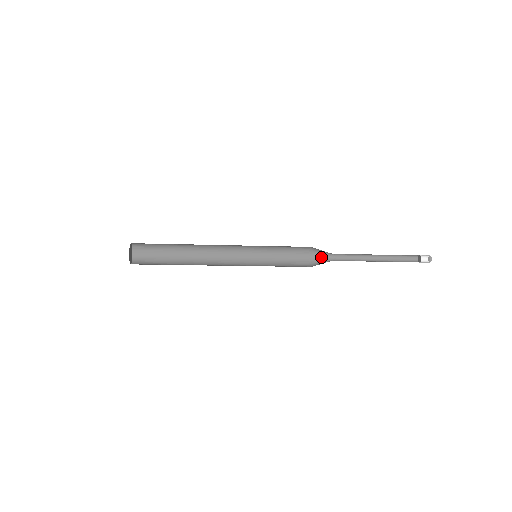
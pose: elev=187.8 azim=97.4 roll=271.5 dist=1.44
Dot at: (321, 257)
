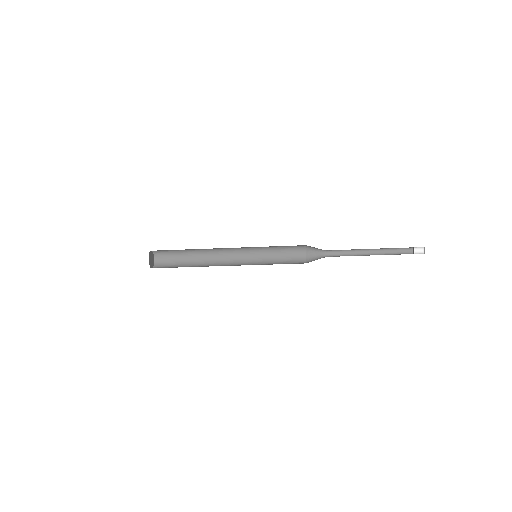
Dot at: (317, 251)
